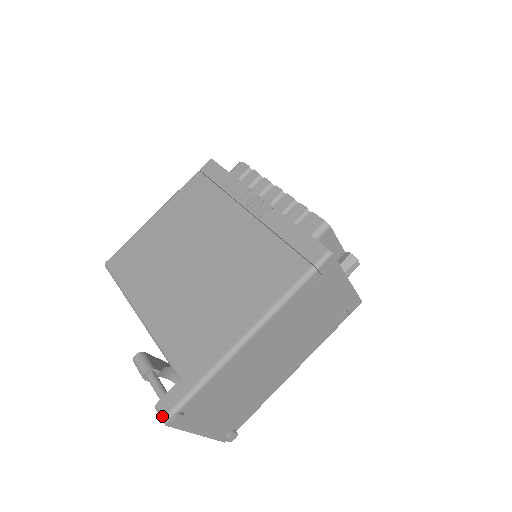
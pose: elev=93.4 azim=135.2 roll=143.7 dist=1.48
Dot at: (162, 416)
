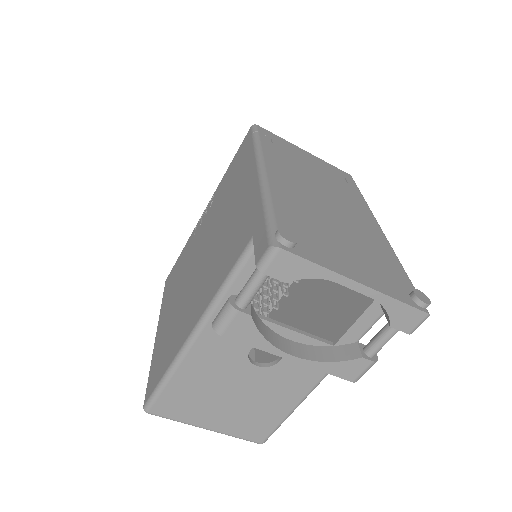
Dot at: (267, 250)
